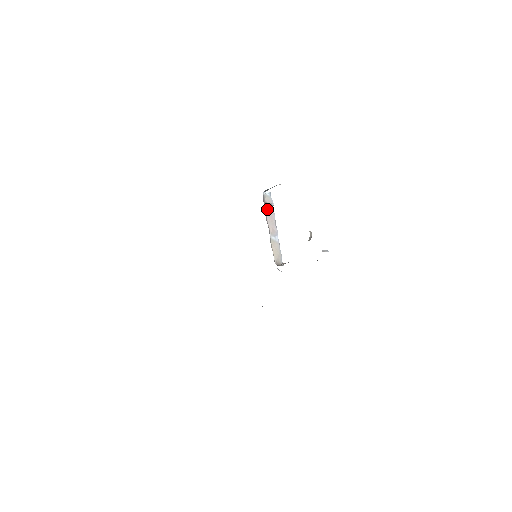
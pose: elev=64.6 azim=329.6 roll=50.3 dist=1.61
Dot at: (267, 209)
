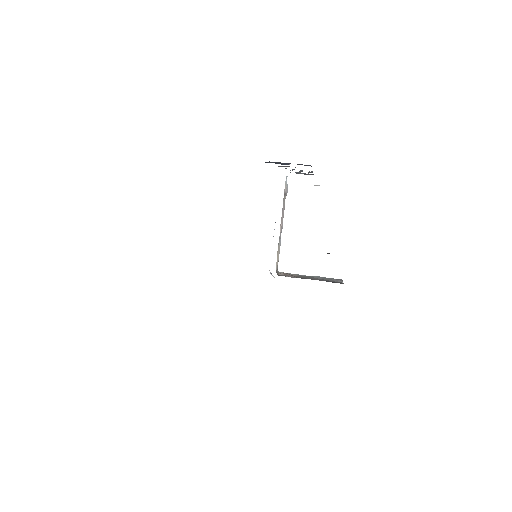
Dot at: (283, 201)
